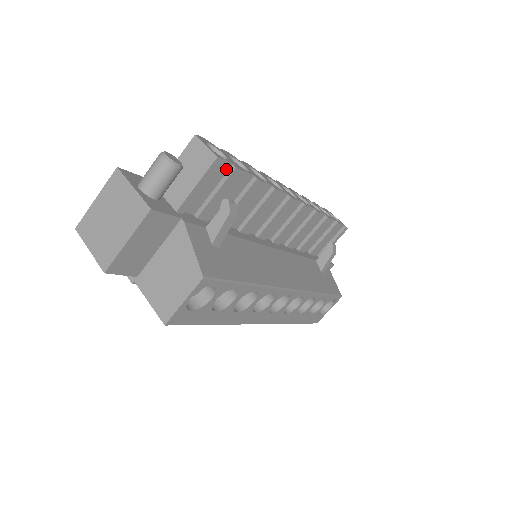
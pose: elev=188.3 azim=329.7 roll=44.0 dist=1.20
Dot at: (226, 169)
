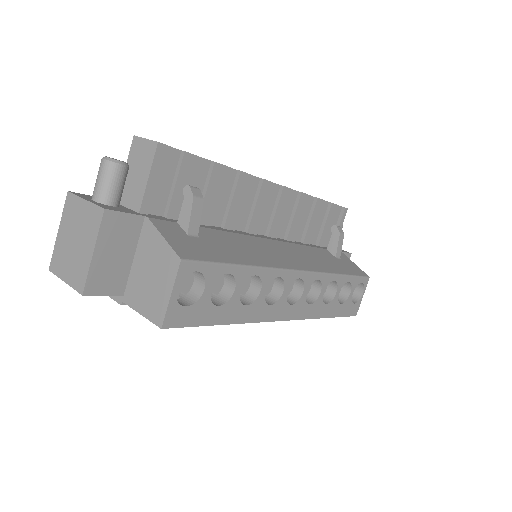
Dot at: (176, 157)
